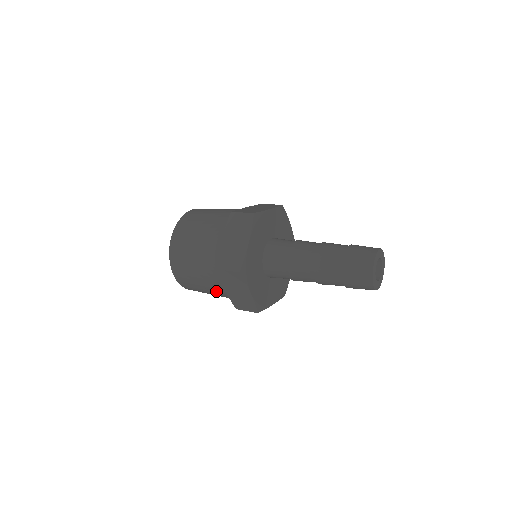
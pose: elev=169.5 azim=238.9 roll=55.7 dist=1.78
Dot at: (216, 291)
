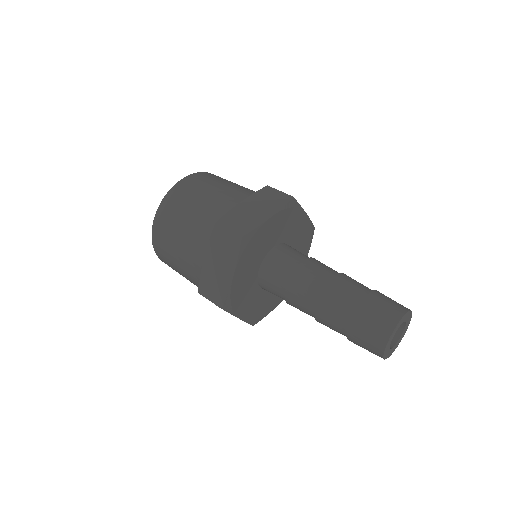
Dot at: occluded
